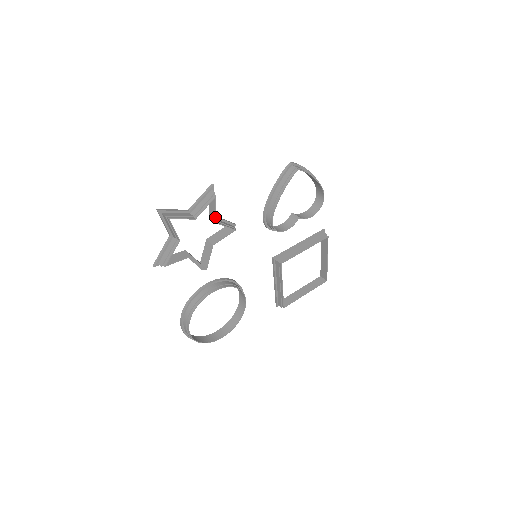
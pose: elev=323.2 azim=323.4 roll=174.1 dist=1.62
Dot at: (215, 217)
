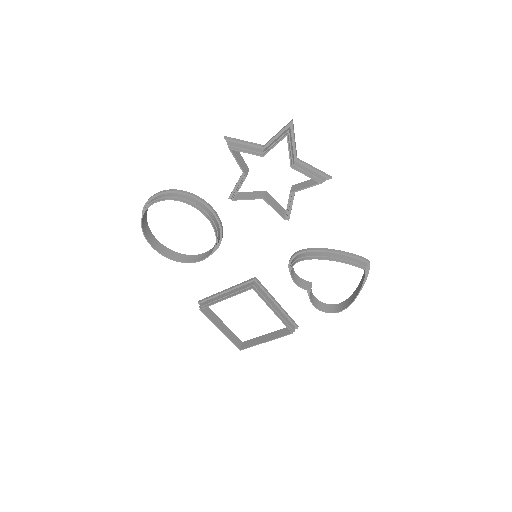
Dot at: (297, 190)
